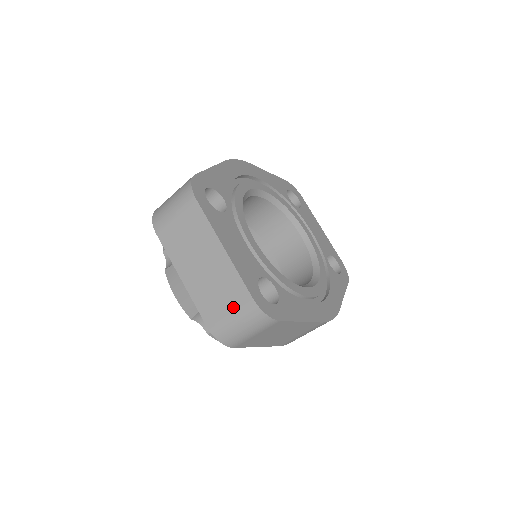
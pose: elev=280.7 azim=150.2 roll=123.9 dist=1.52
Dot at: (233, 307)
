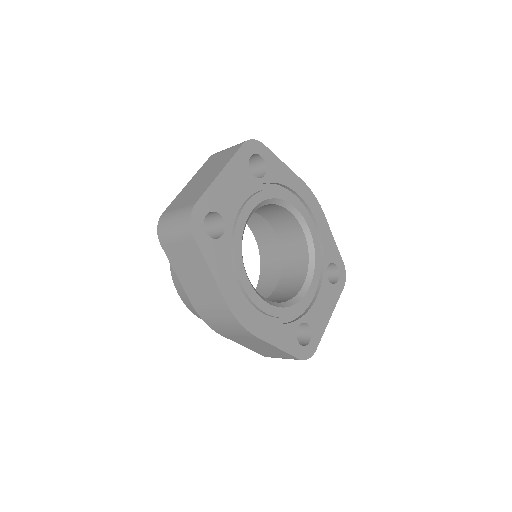
Dot at: (184, 205)
